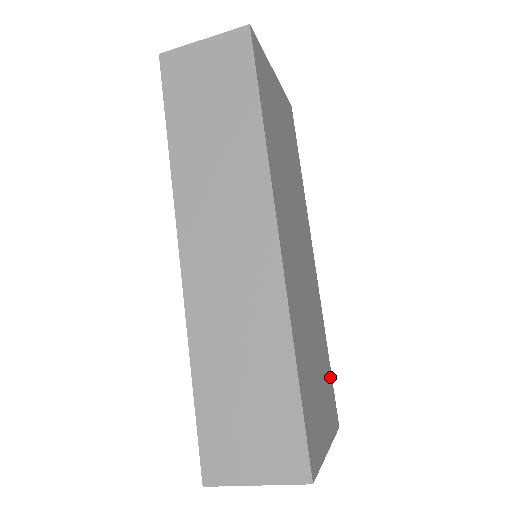
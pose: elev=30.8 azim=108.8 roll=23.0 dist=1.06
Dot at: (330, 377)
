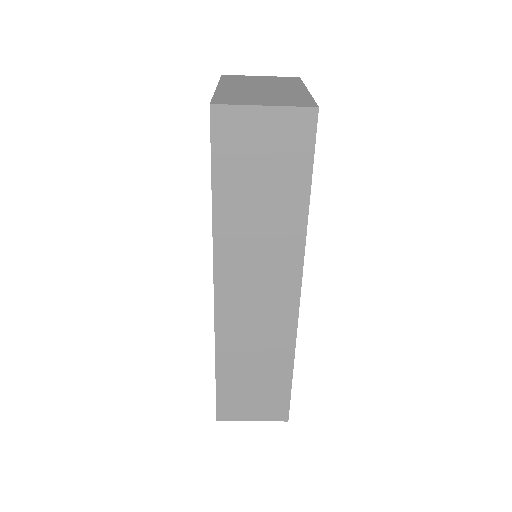
Dot at: occluded
